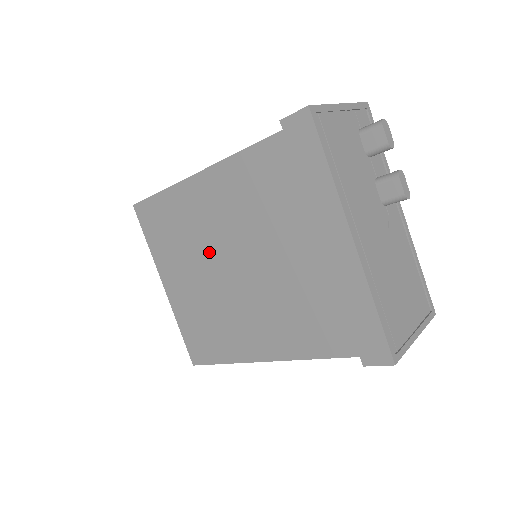
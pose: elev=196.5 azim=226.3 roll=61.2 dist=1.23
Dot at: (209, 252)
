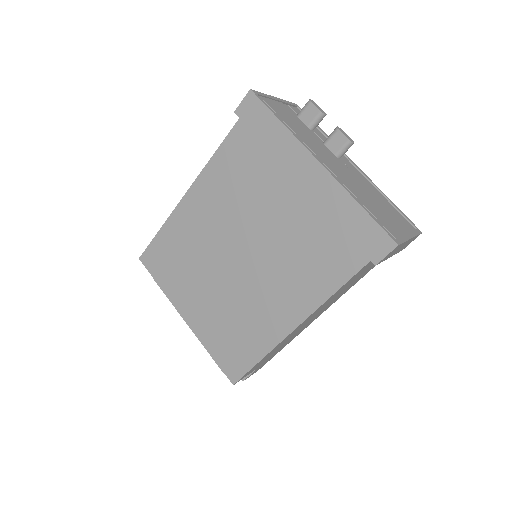
Dot at: (214, 256)
